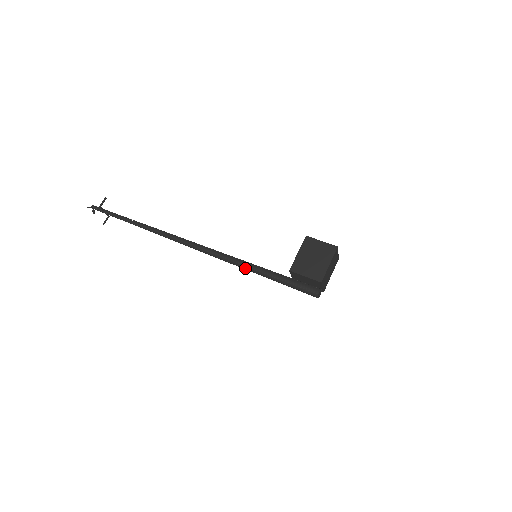
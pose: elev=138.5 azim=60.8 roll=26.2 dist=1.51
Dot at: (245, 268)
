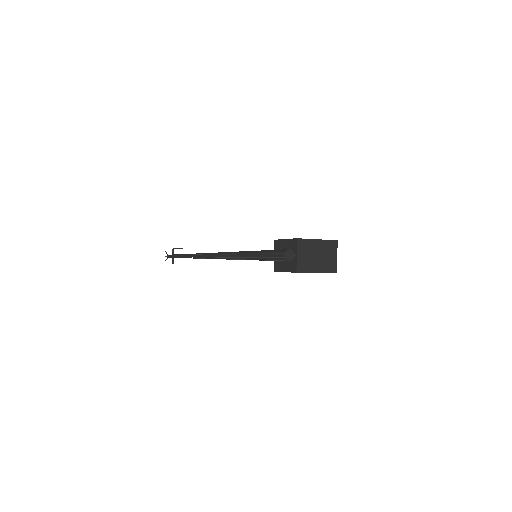
Dot at: (238, 254)
